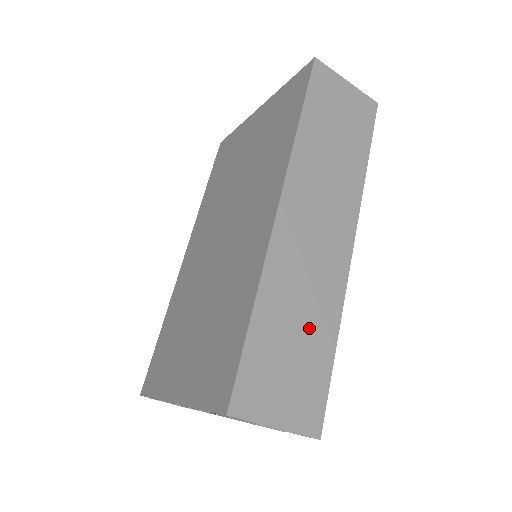
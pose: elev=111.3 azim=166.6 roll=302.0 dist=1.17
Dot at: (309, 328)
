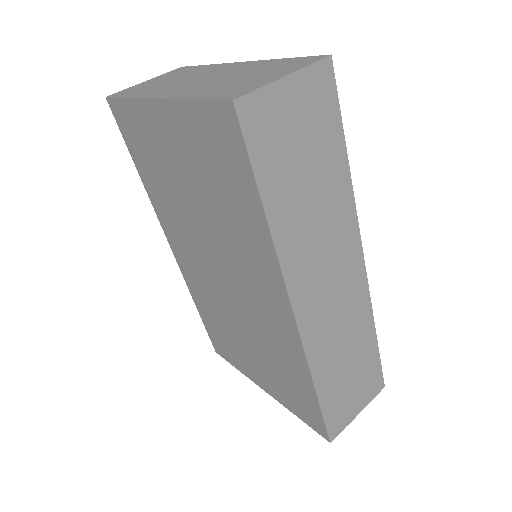
Dot at: (355, 351)
